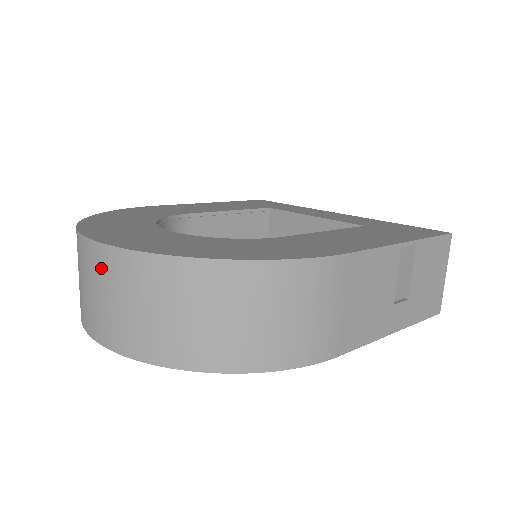
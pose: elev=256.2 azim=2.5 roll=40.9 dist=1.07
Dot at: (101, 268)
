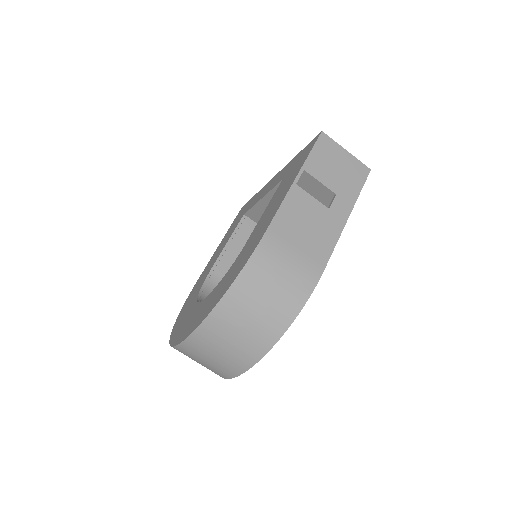
Dot at: (192, 352)
